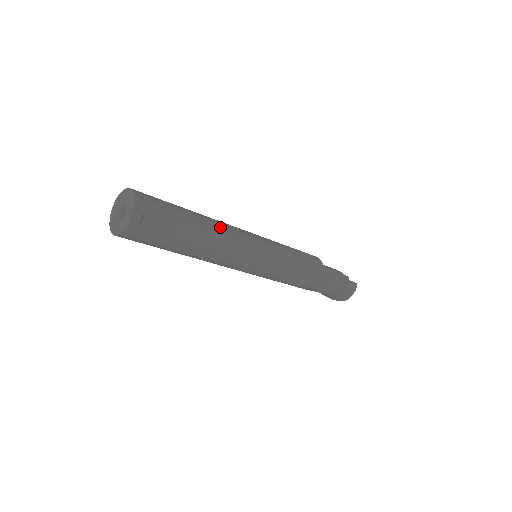
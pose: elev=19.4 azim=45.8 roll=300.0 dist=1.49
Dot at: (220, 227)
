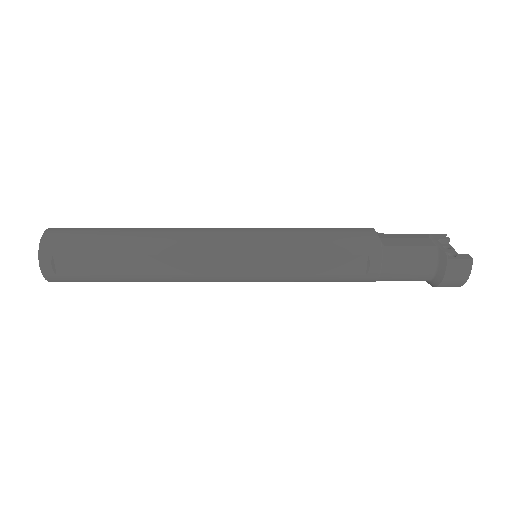
Dot at: (165, 242)
